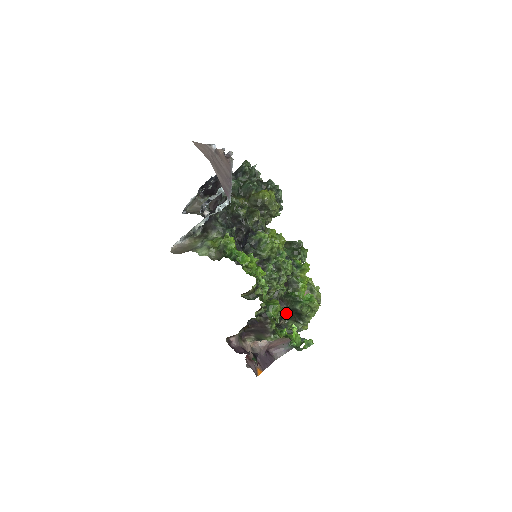
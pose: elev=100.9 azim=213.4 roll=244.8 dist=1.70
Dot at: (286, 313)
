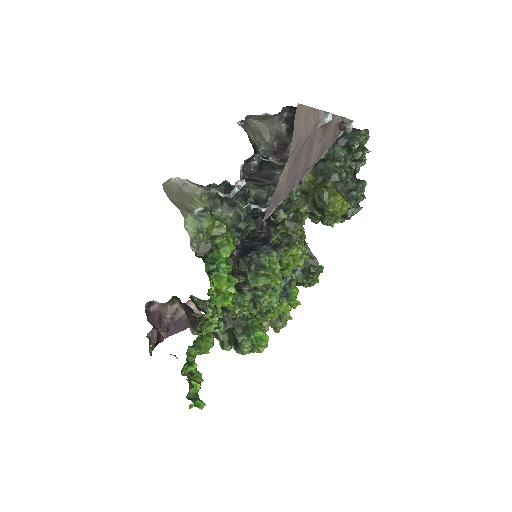
Dot at: occluded
